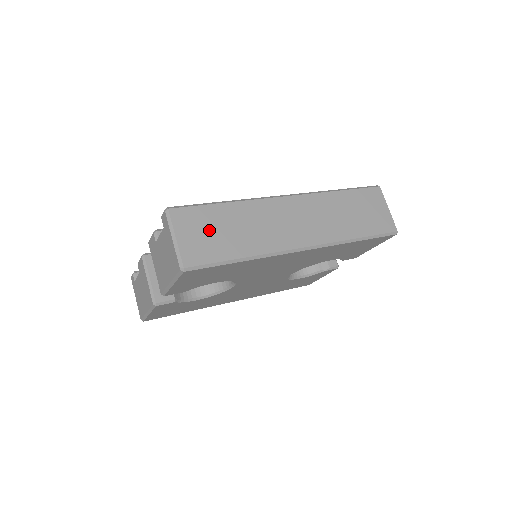
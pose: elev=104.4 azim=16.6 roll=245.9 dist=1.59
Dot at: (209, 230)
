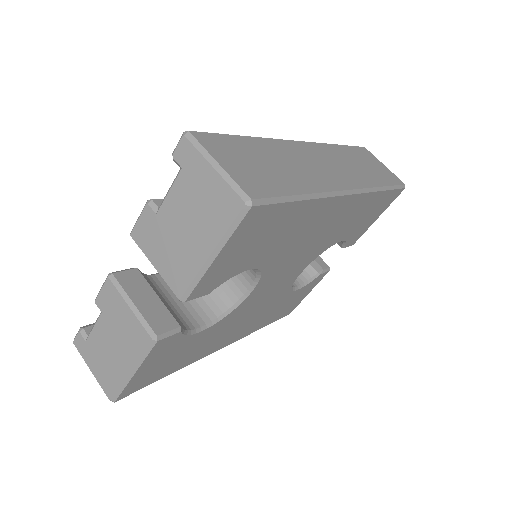
Dot at: (251, 161)
